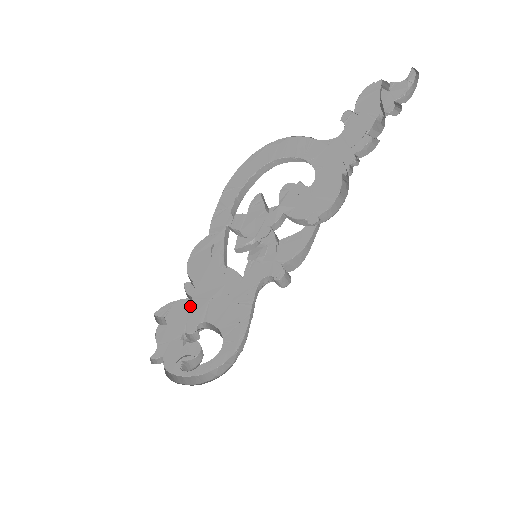
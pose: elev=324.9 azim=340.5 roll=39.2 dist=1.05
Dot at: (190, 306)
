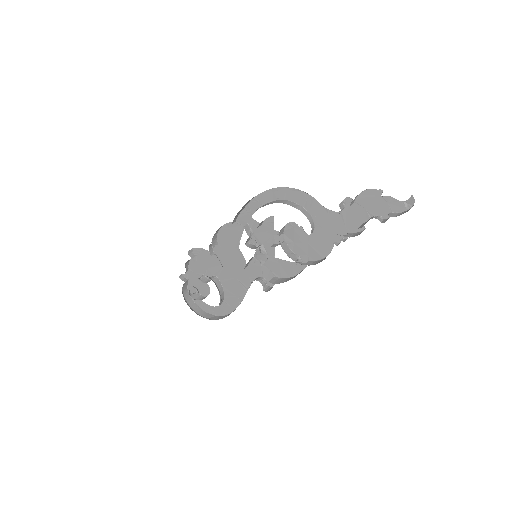
Dot at: (212, 260)
